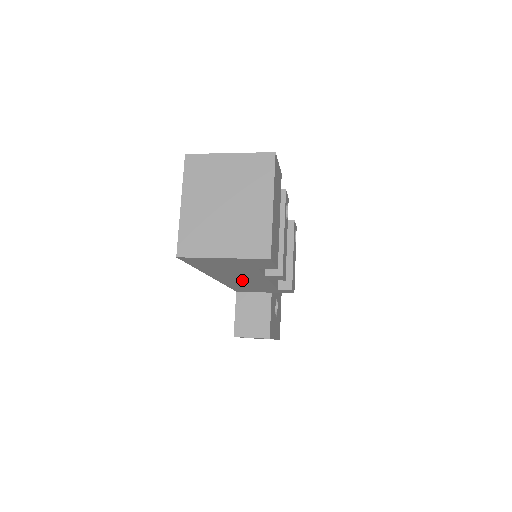
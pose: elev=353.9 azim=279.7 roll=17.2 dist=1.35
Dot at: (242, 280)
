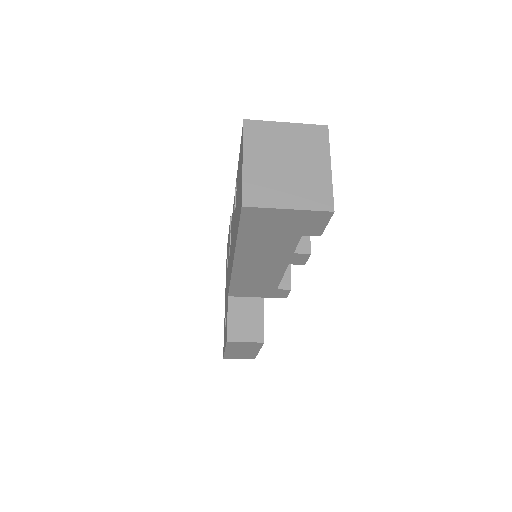
Dot at: (260, 266)
